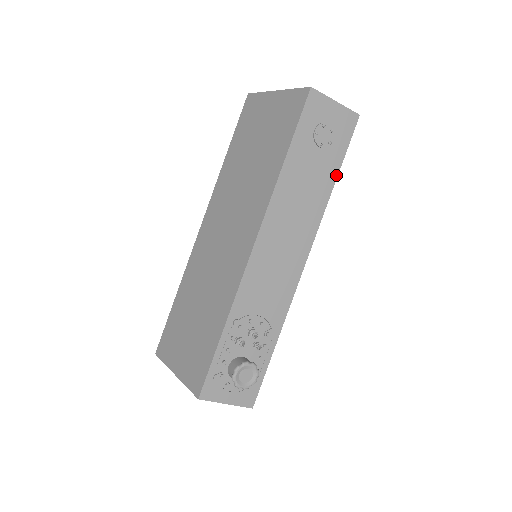
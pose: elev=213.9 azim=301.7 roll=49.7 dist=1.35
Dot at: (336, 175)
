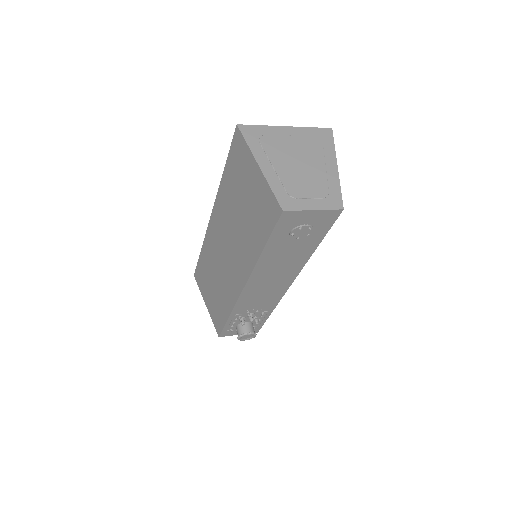
Dot at: (317, 246)
